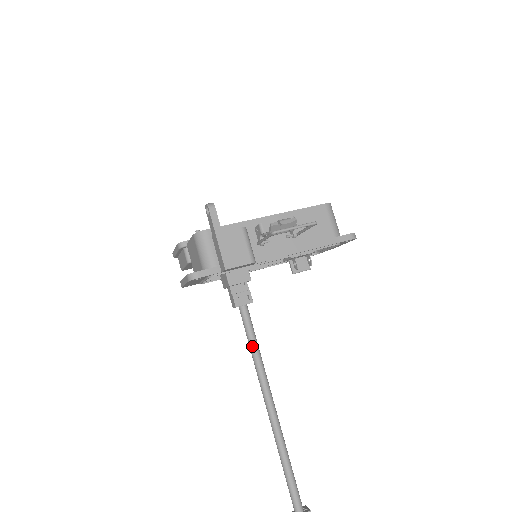
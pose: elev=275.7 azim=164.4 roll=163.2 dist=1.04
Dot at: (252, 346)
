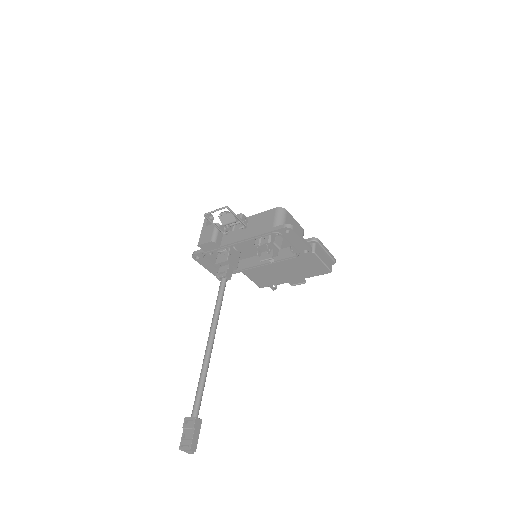
Dot at: (216, 302)
